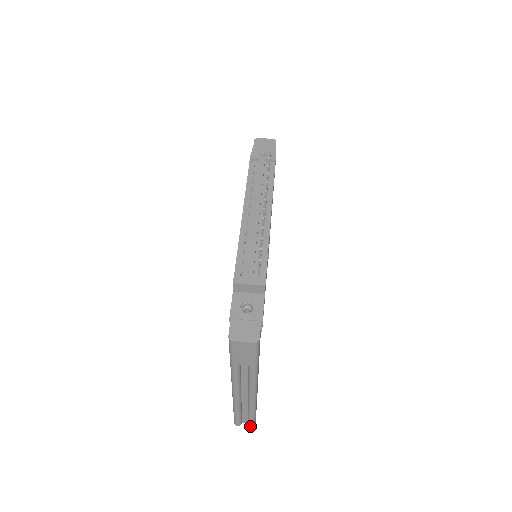
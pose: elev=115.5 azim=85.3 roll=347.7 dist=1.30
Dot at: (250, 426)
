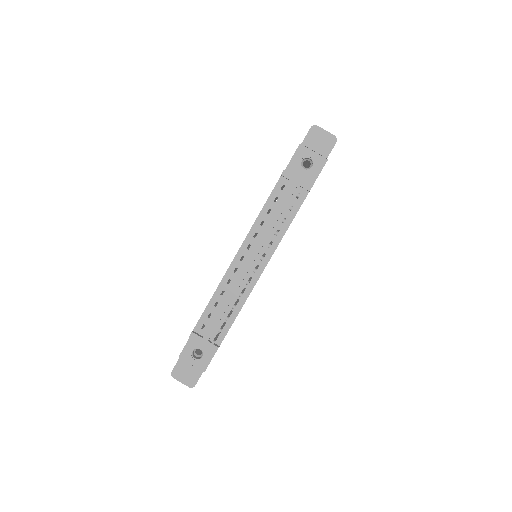
Dot at: occluded
